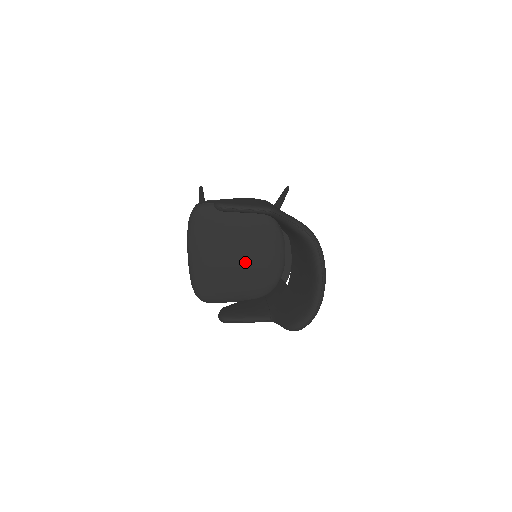
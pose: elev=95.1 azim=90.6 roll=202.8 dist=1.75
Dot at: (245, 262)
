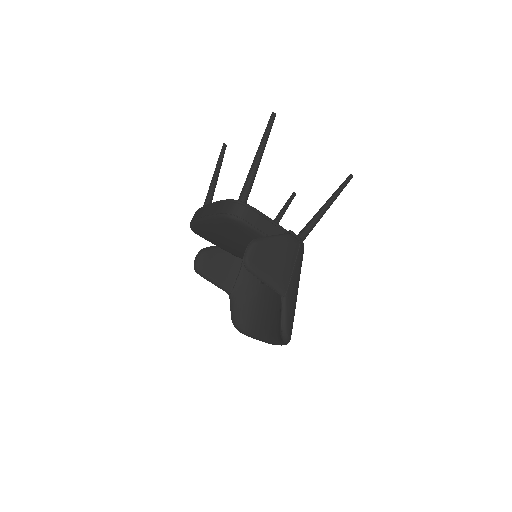
Dot at: occluded
